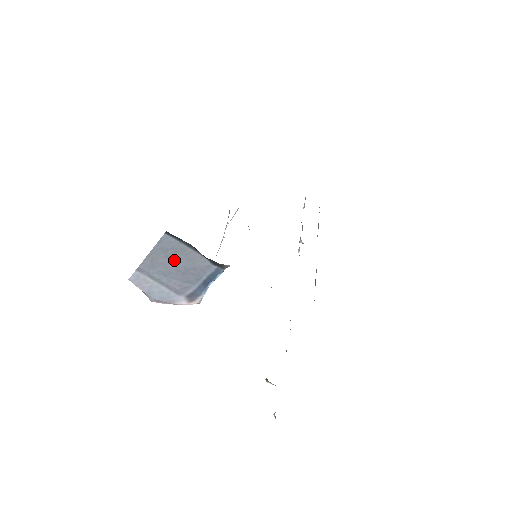
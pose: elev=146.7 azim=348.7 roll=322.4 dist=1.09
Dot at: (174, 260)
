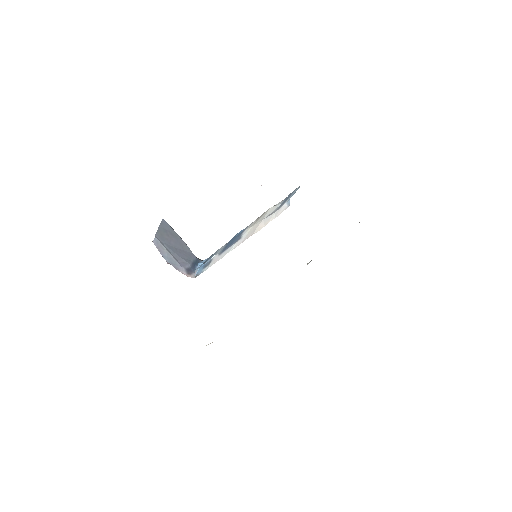
Dot at: (172, 240)
